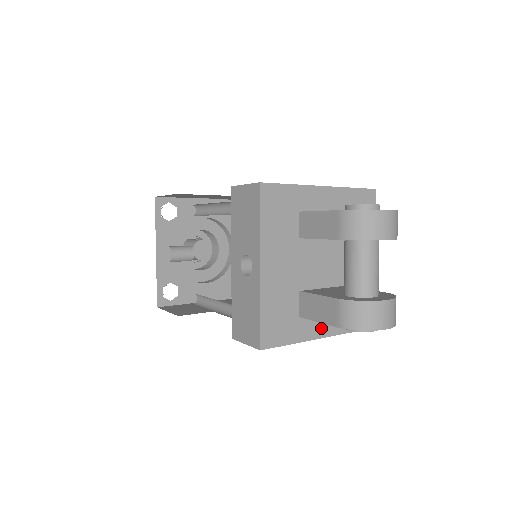
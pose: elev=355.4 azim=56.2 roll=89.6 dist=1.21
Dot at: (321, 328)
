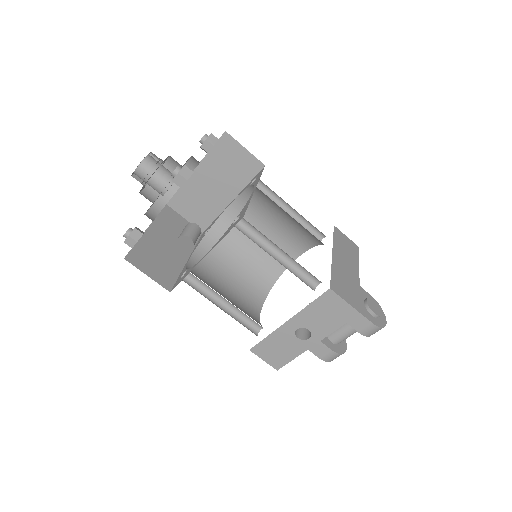
Dot at: occluded
